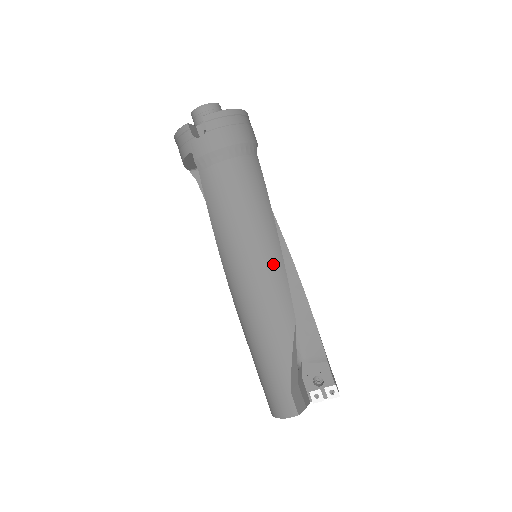
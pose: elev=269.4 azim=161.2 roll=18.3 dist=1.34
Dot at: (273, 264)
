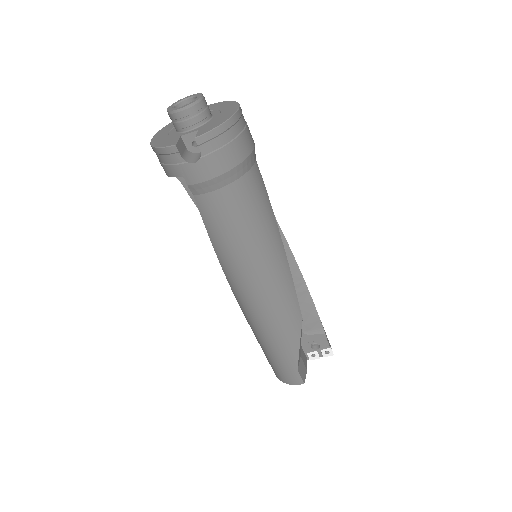
Dot at: (281, 278)
